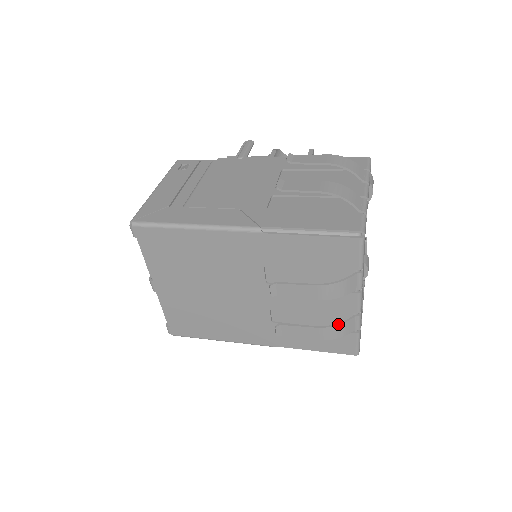
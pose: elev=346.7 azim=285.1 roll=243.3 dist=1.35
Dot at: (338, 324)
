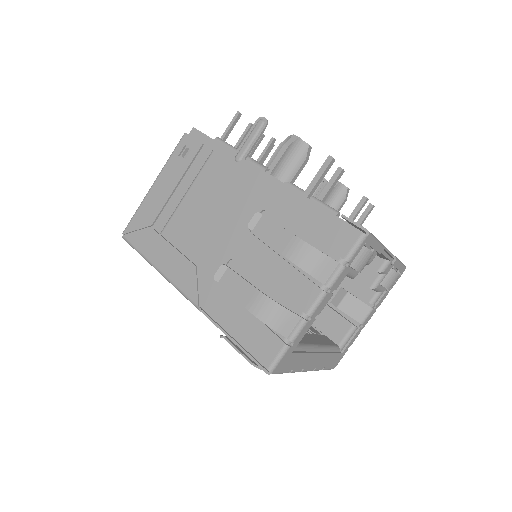
Dot at: occluded
